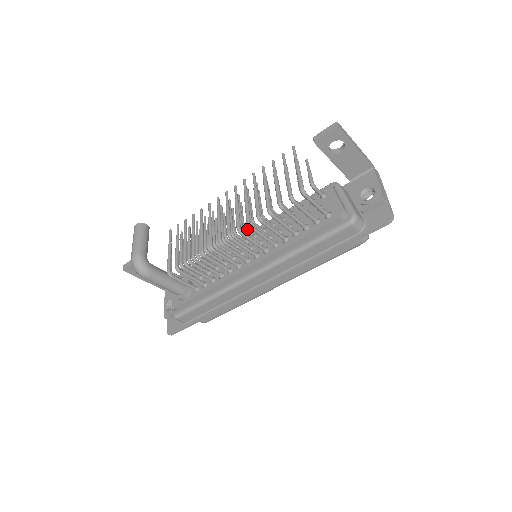
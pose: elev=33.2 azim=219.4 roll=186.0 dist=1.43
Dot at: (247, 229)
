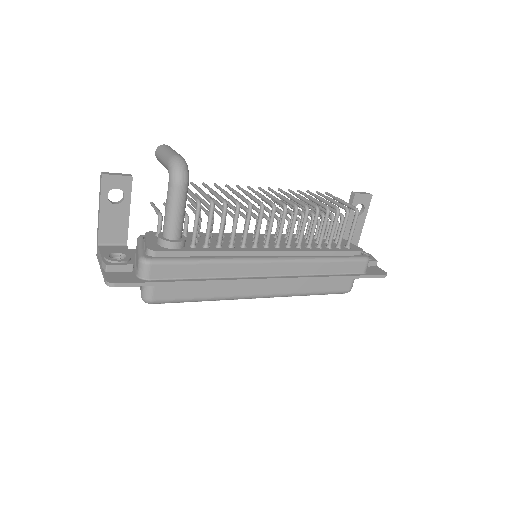
Dot at: occluded
